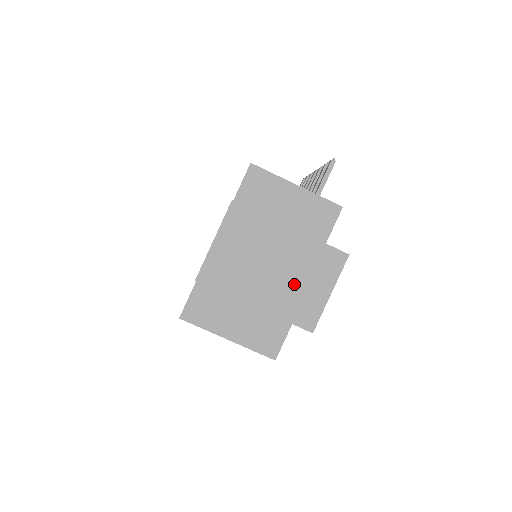
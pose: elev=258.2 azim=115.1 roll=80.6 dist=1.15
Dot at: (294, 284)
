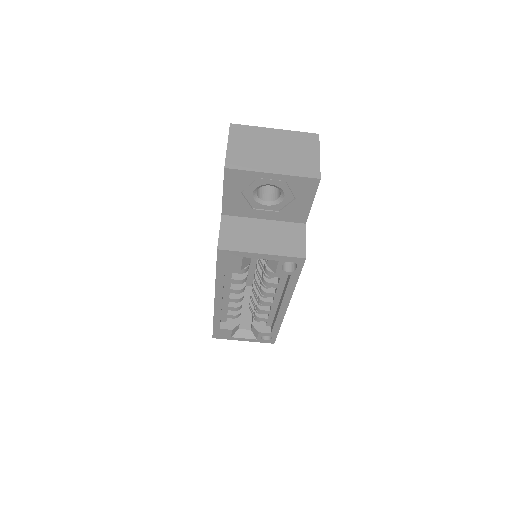
Dot at: (292, 156)
